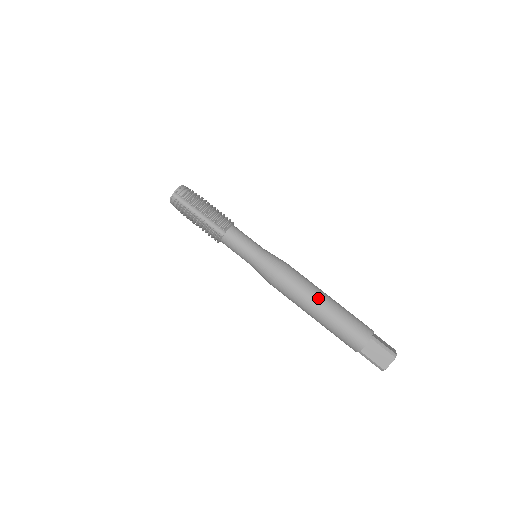
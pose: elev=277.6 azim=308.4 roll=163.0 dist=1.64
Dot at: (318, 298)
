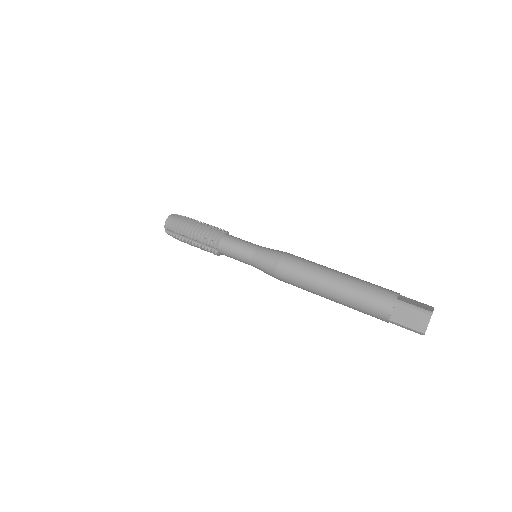
Dot at: occluded
